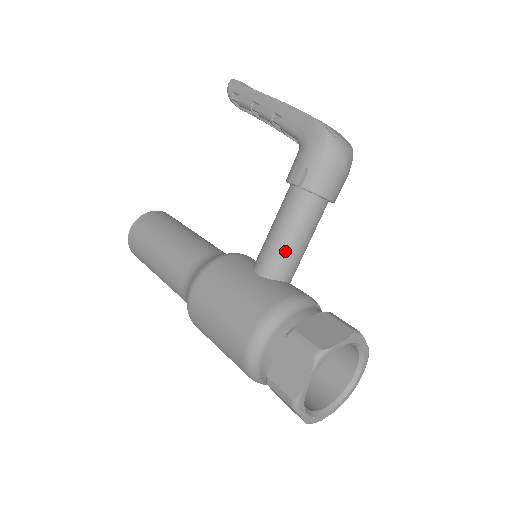
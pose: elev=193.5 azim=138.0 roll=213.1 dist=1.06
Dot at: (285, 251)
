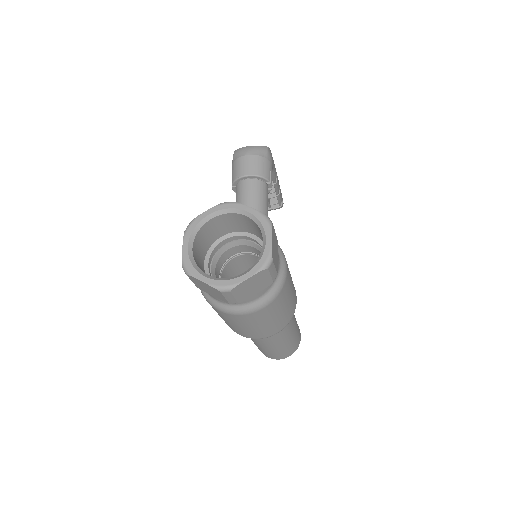
Dot at: occluded
